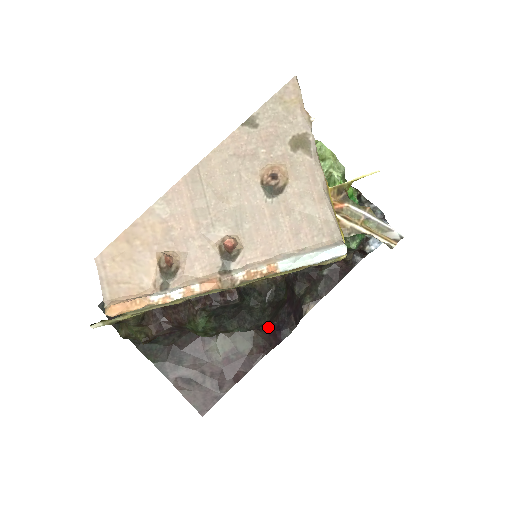
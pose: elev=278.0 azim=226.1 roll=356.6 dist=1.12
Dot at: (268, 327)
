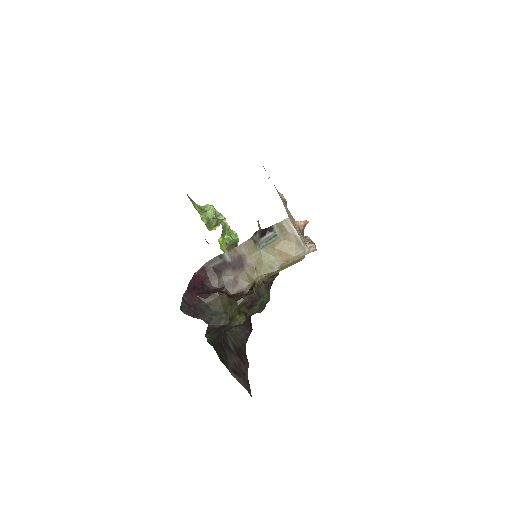
Dot at: (246, 320)
